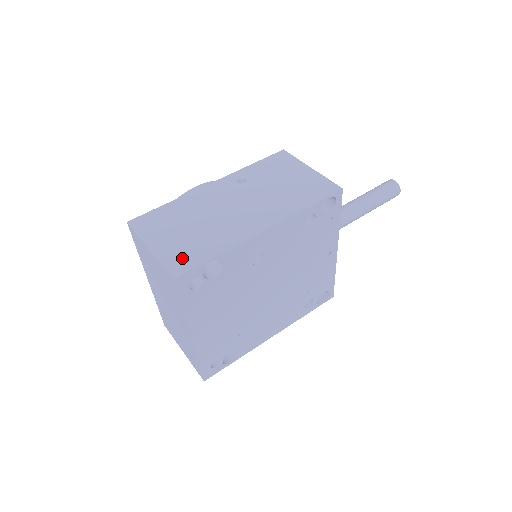
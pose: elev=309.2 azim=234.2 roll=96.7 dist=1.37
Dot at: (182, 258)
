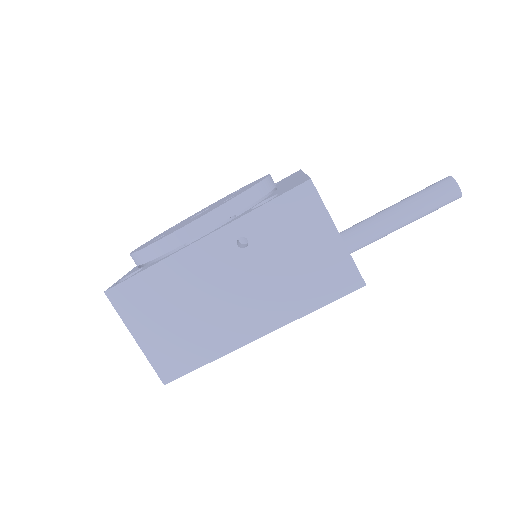
Dot at: (171, 360)
